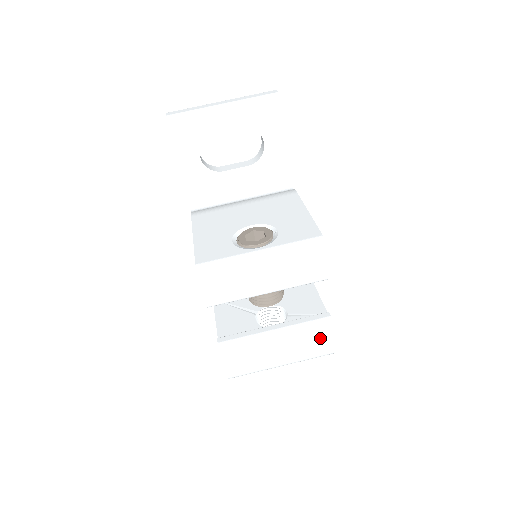
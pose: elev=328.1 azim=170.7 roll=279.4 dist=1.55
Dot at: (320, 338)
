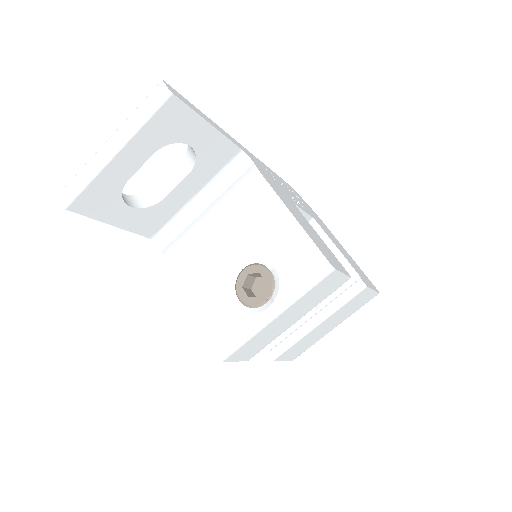
Dot at: (361, 299)
